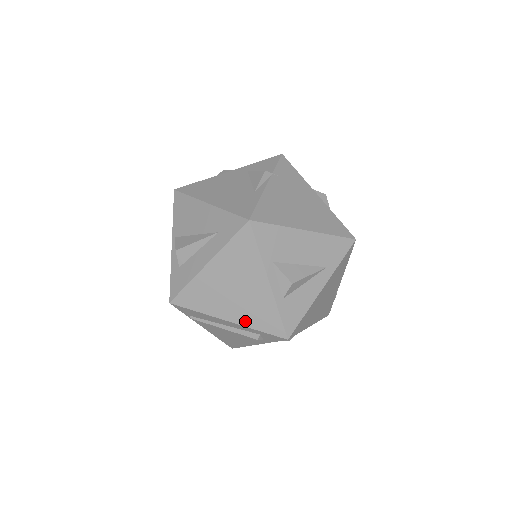
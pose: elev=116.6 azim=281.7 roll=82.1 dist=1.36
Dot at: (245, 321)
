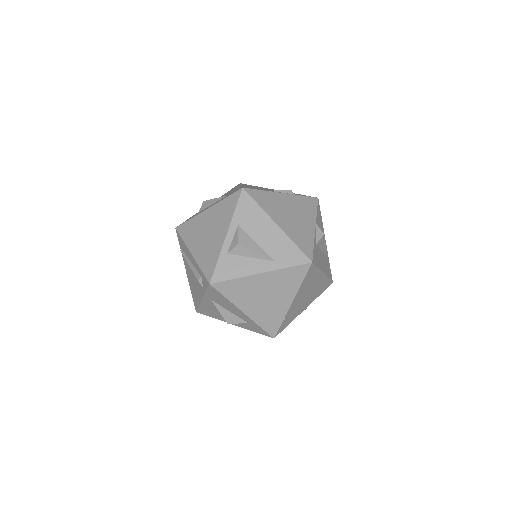
Dot at: (199, 258)
